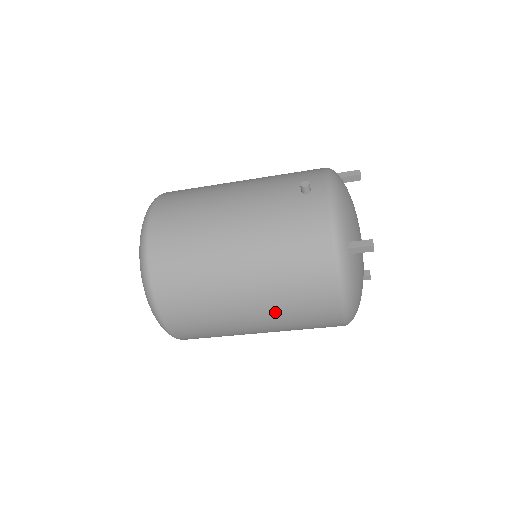
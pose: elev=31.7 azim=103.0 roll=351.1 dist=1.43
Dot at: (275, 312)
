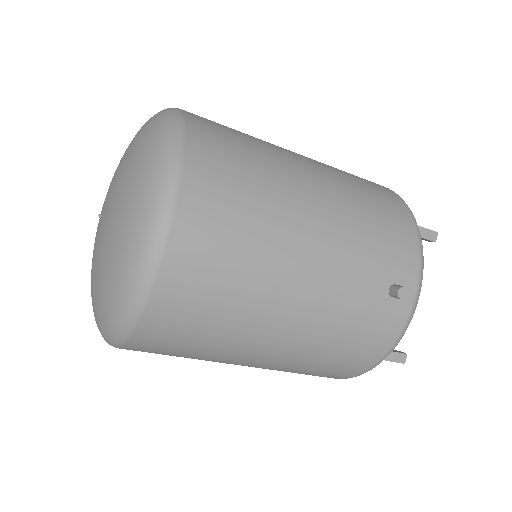
Dot at: occluded
